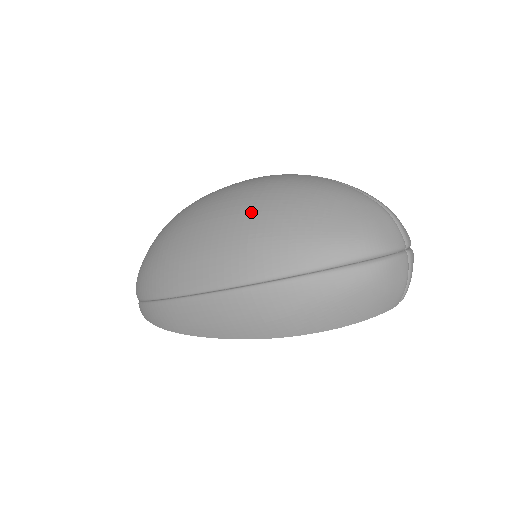
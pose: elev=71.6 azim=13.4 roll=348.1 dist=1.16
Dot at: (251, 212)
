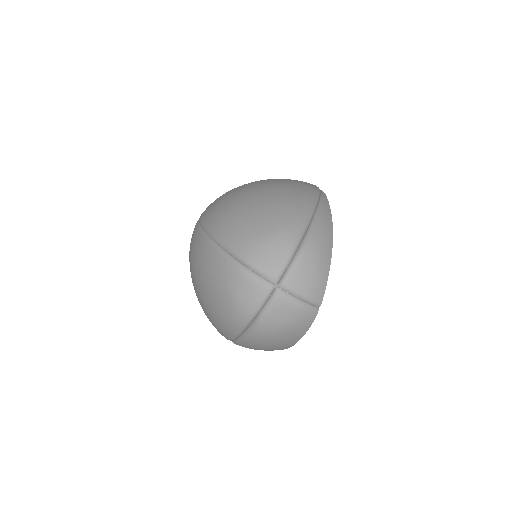
Dot at: (195, 292)
